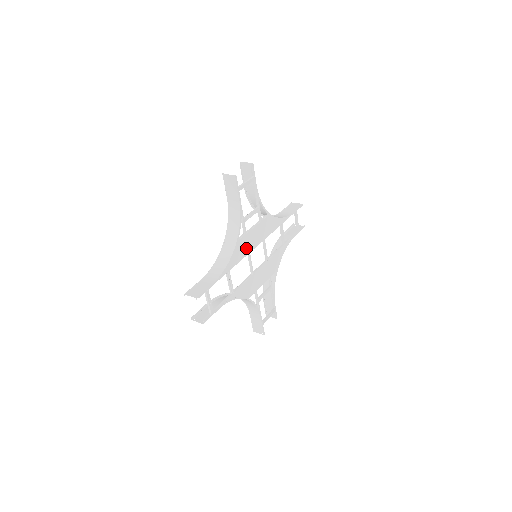
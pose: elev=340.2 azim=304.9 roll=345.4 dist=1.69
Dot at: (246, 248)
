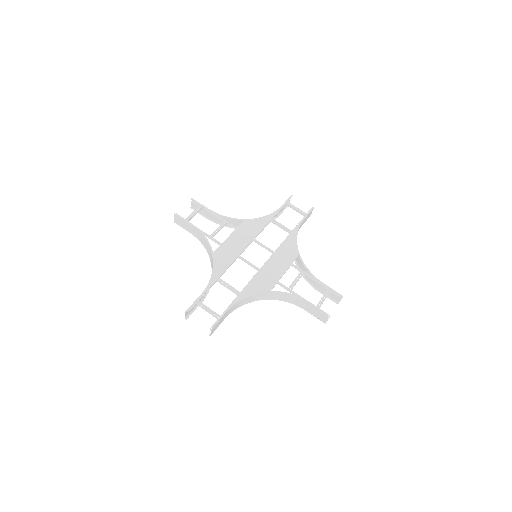
Dot at: (231, 254)
